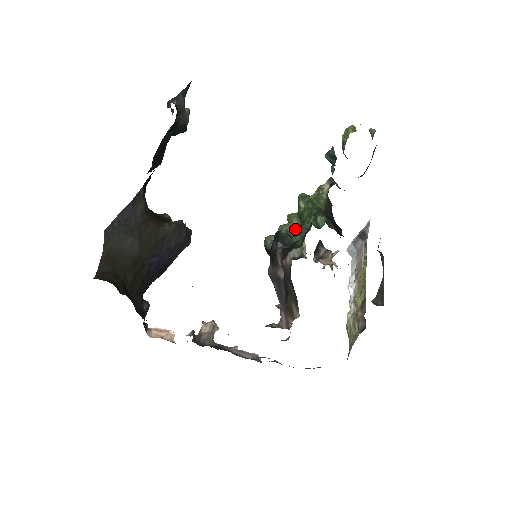
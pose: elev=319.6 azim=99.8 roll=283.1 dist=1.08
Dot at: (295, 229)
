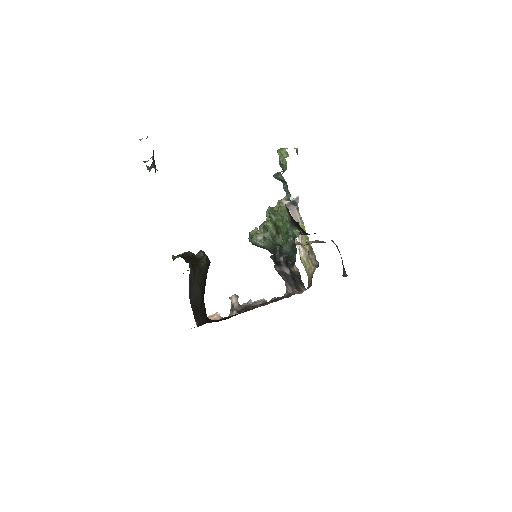
Dot at: (272, 231)
